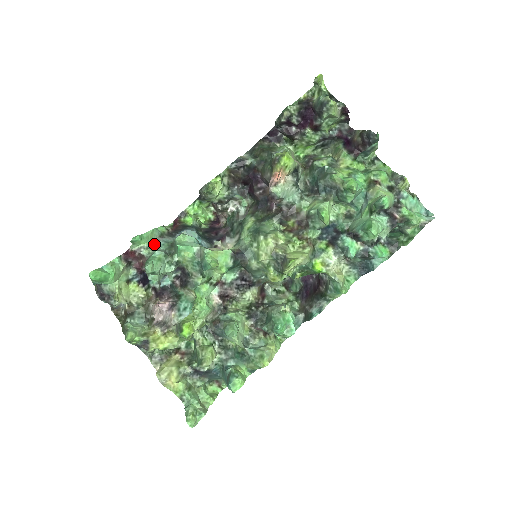
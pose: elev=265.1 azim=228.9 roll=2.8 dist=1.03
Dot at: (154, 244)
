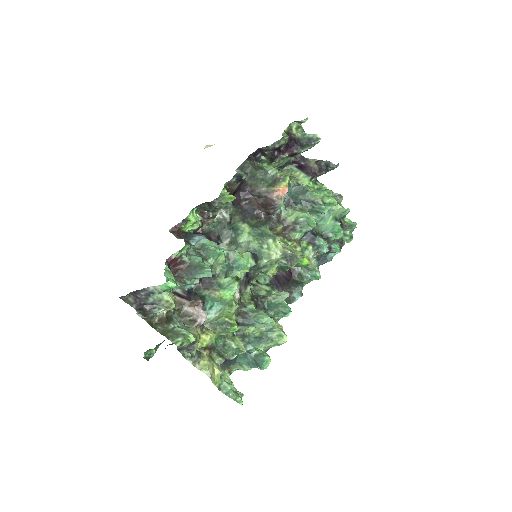
Dot at: (187, 250)
